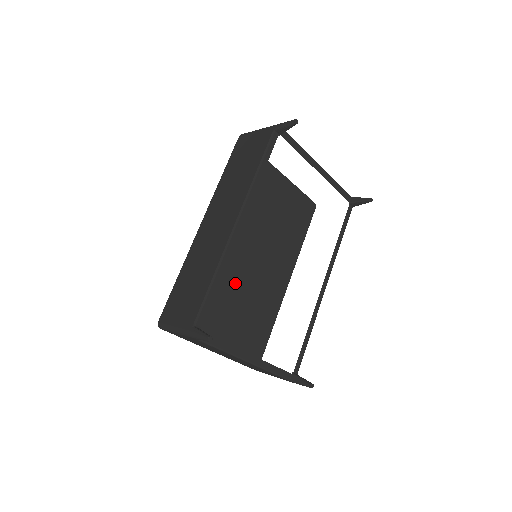
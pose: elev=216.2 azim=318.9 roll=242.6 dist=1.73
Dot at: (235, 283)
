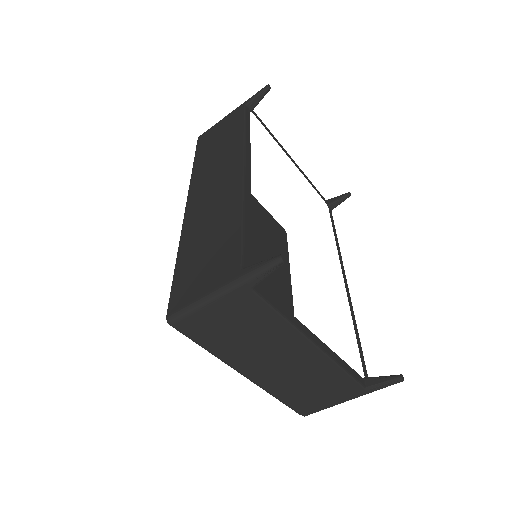
Dot at: occluded
